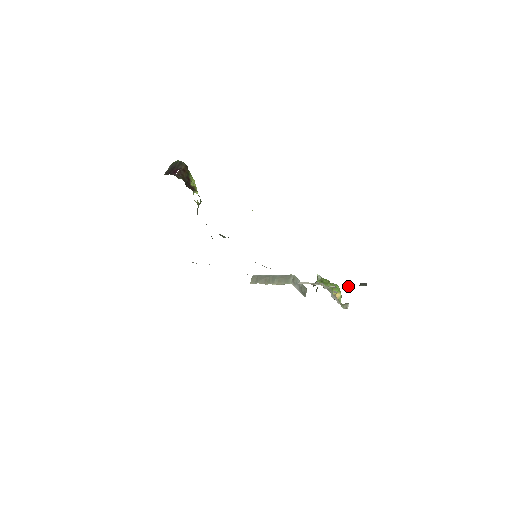
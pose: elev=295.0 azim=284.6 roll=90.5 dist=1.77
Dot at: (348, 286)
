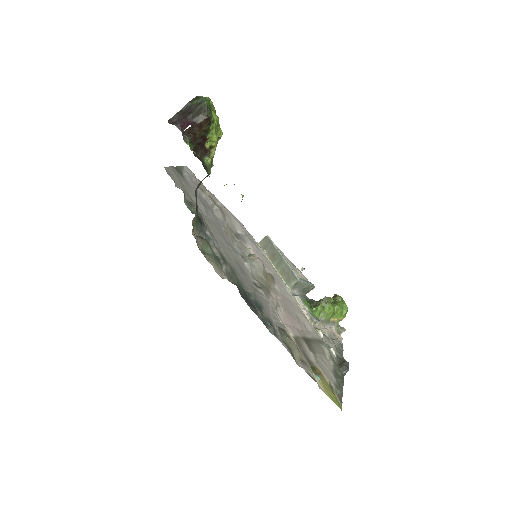
Dot at: (333, 350)
